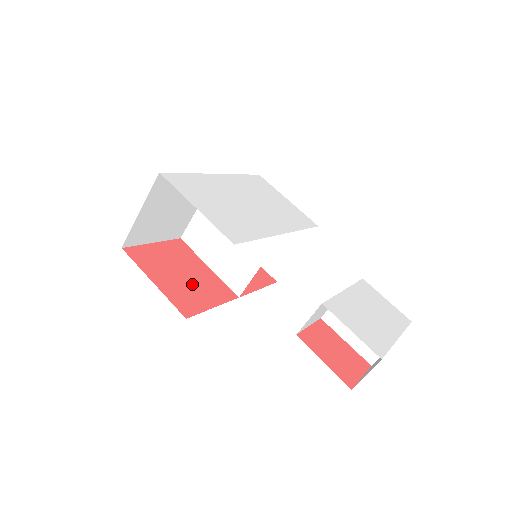
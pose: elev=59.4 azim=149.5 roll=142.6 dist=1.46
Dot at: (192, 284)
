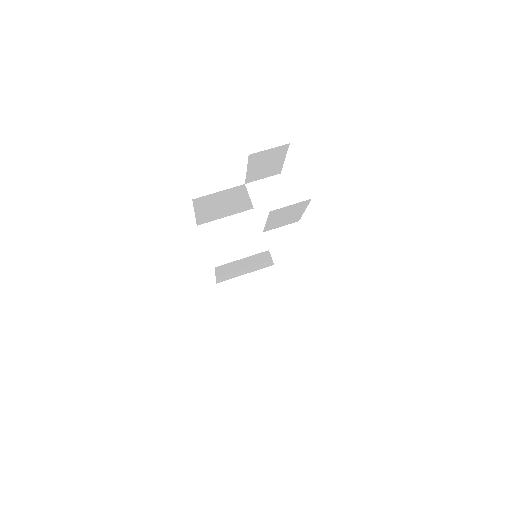
Dot at: occluded
